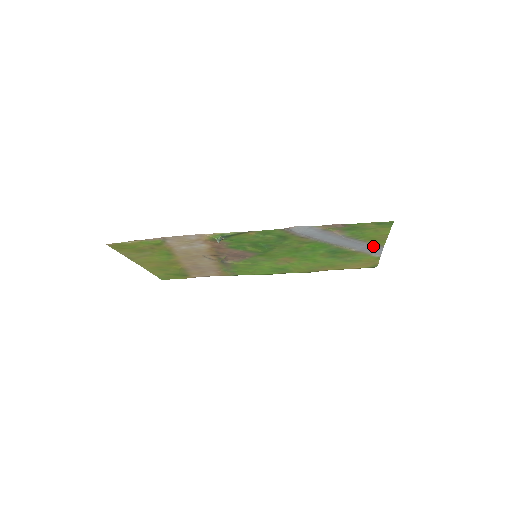
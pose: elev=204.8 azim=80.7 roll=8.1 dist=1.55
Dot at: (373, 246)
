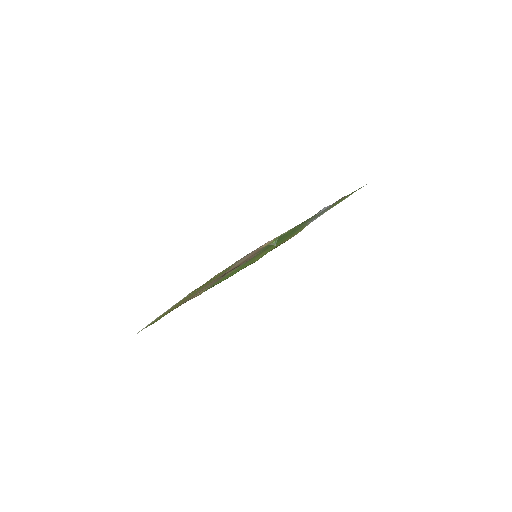
Dot at: occluded
